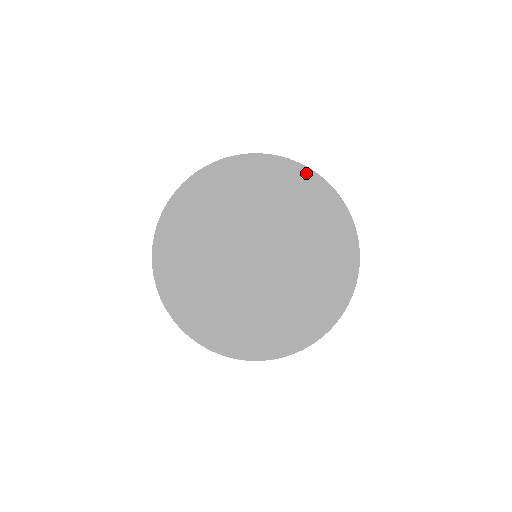
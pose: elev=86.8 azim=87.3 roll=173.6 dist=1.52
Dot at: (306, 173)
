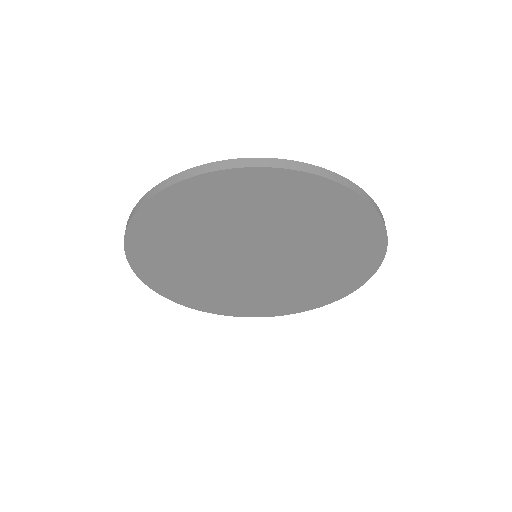
Dot at: (322, 184)
